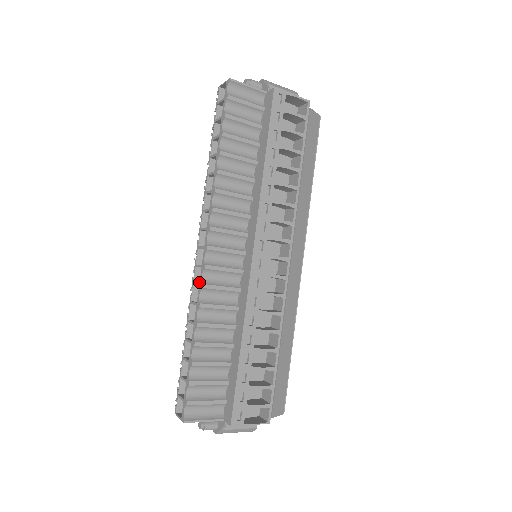
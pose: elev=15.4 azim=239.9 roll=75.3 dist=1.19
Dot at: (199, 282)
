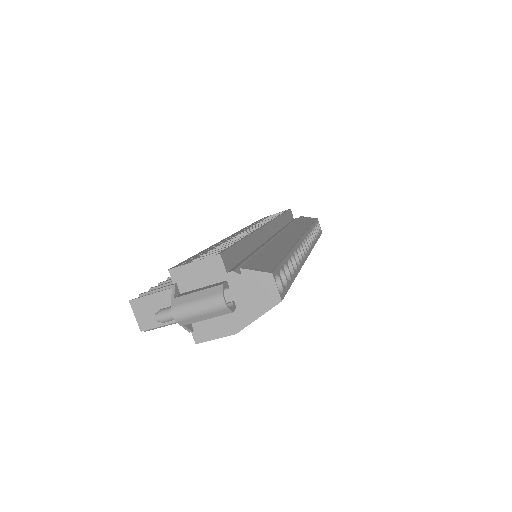
Dot at: occluded
